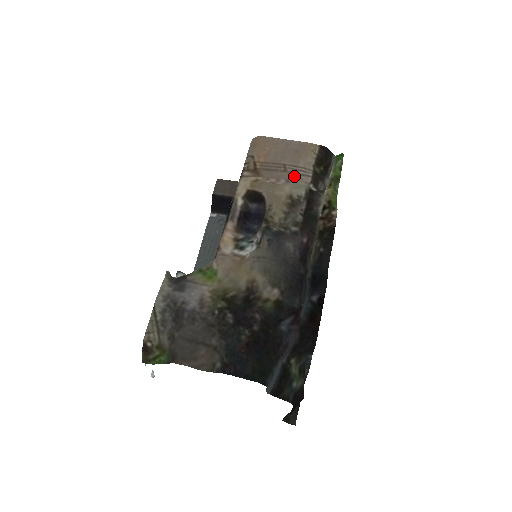
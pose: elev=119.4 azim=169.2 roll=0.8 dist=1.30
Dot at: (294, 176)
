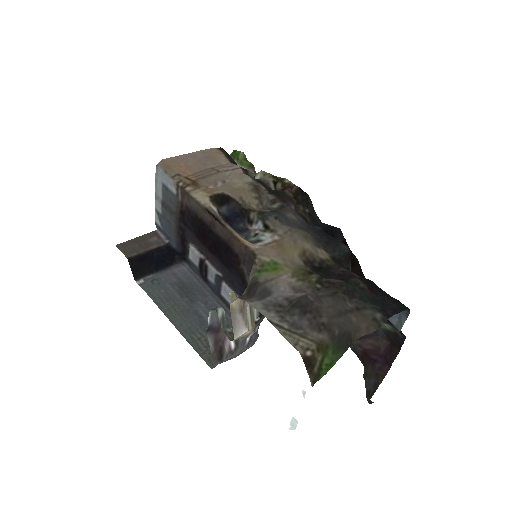
Dot at: (227, 174)
